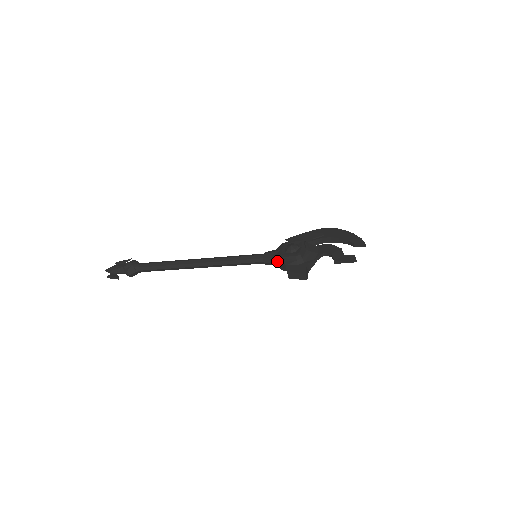
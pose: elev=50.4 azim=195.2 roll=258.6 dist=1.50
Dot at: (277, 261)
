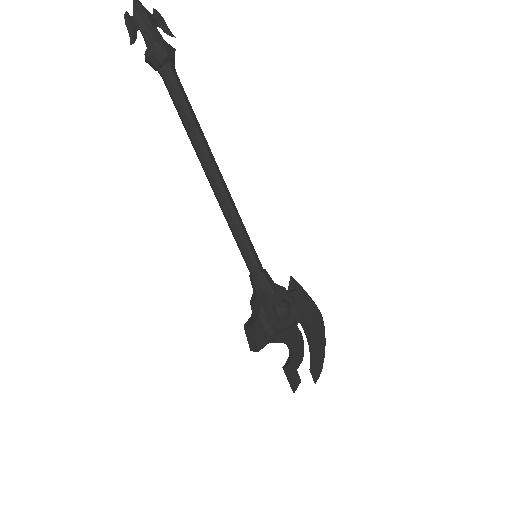
Dot at: (260, 297)
